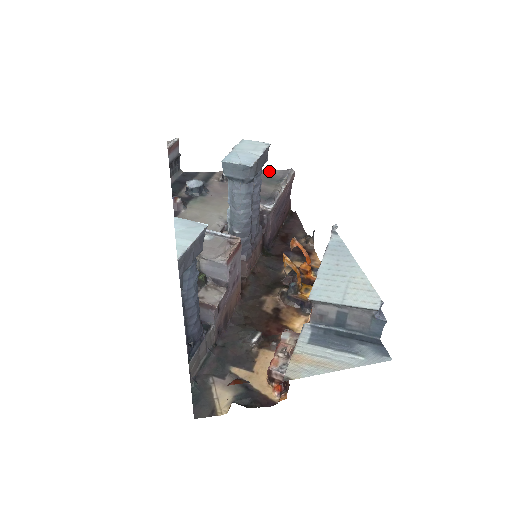
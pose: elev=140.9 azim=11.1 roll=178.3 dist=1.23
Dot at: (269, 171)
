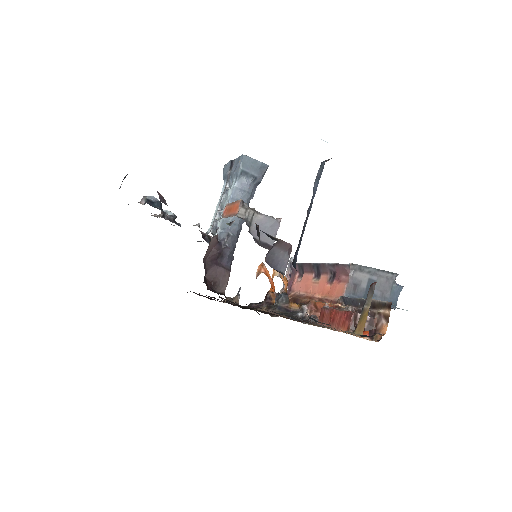
Dot at: occluded
